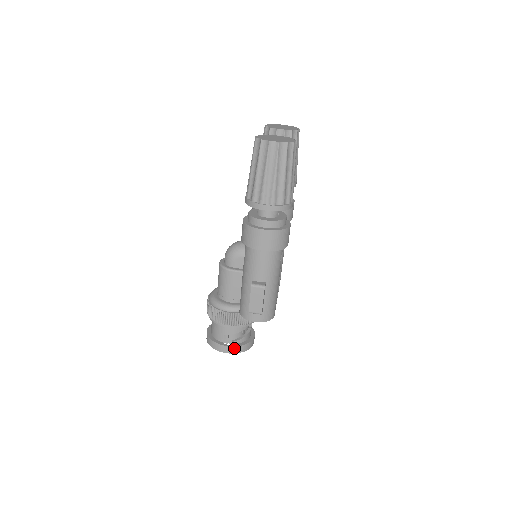
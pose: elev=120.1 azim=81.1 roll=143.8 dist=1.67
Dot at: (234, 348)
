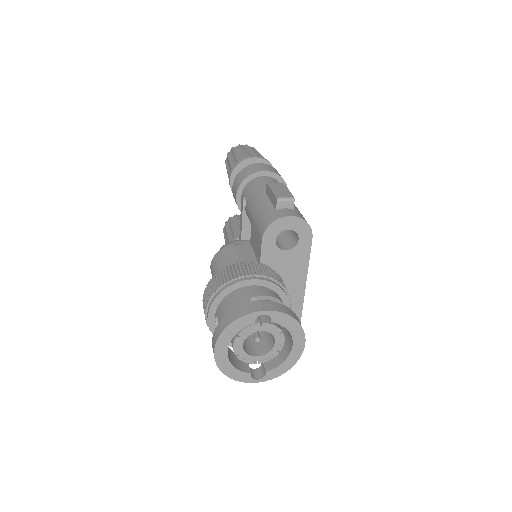
Dot at: (275, 305)
